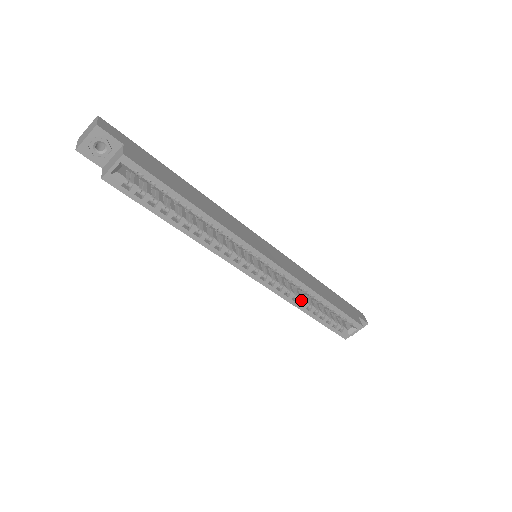
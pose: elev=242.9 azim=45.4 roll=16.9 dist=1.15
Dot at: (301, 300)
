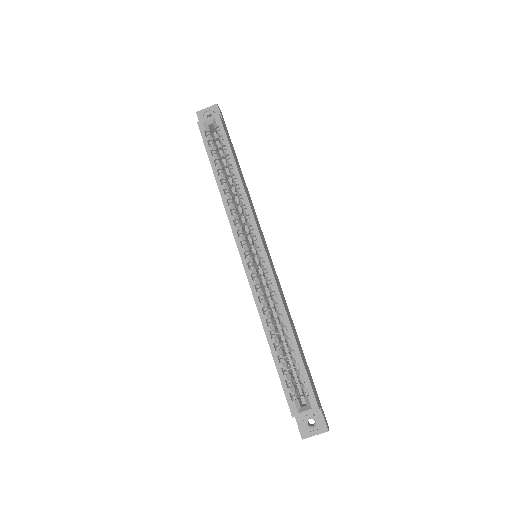
Dot at: (270, 320)
